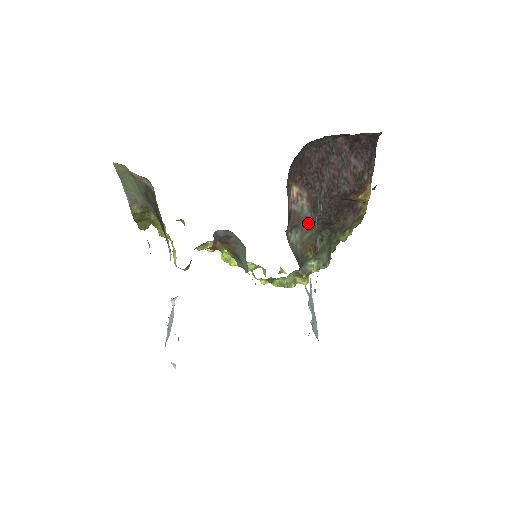
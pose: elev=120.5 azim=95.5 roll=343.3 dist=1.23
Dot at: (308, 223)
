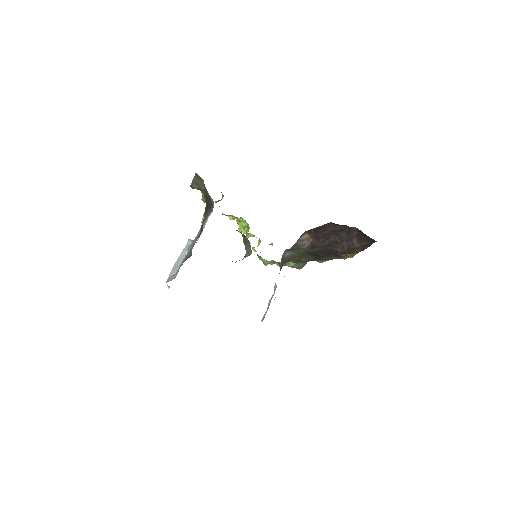
Dot at: (303, 251)
